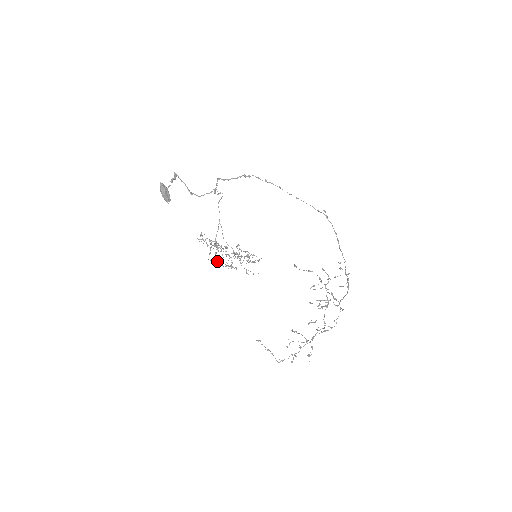
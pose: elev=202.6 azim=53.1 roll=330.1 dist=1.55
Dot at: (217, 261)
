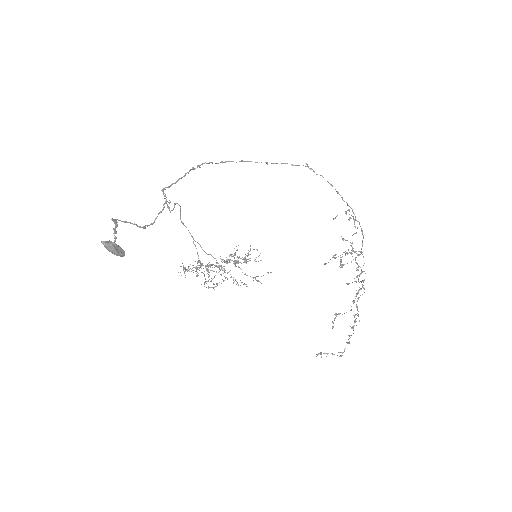
Dot at: occluded
